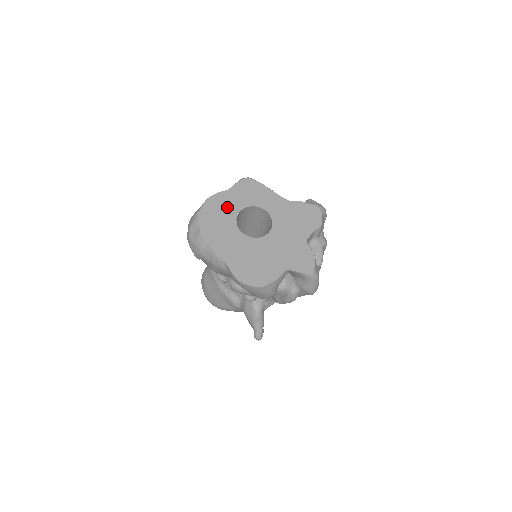
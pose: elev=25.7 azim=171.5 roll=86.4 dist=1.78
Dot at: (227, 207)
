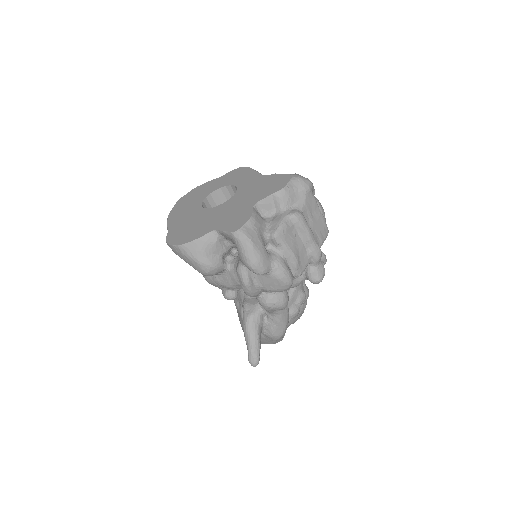
Dot at: (206, 190)
